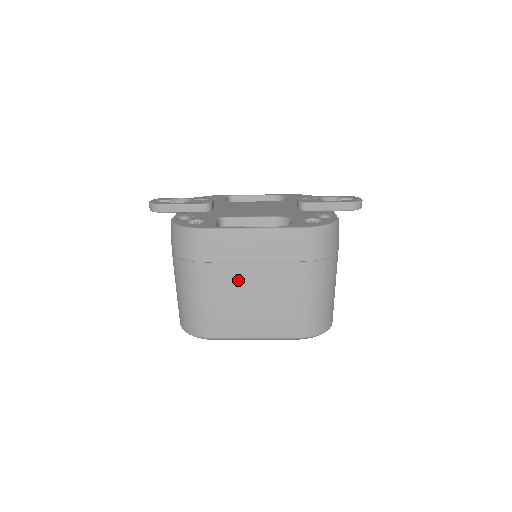
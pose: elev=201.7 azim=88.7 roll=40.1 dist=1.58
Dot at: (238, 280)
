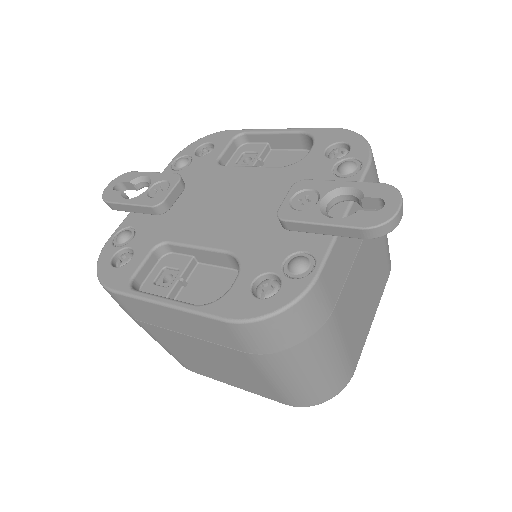
Dot at: (182, 343)
